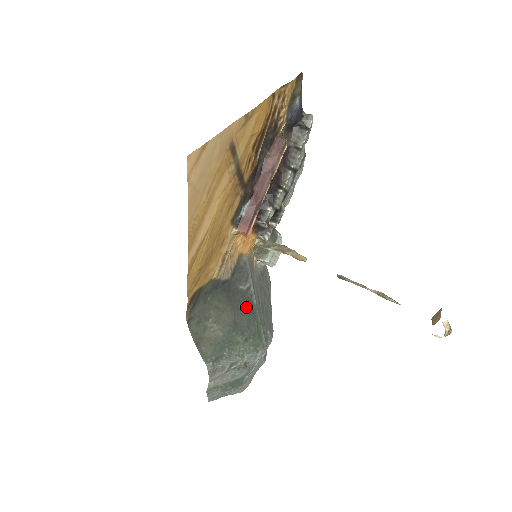
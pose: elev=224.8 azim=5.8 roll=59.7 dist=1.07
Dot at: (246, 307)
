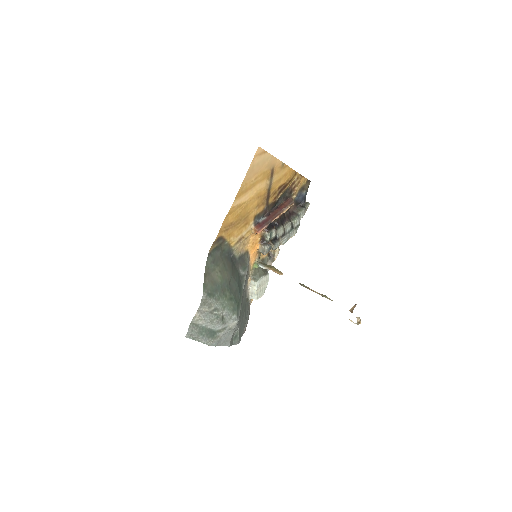
Dot at: (238, 283)
